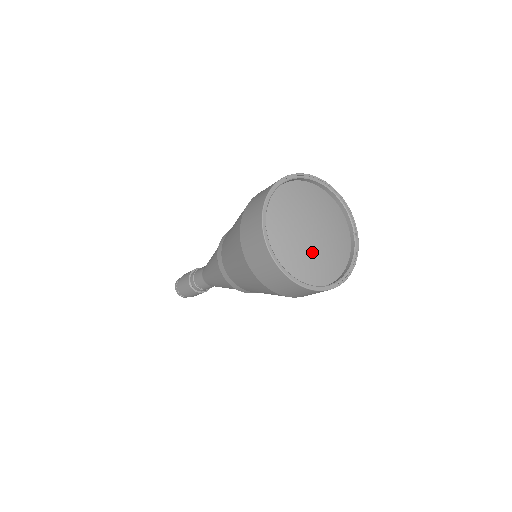
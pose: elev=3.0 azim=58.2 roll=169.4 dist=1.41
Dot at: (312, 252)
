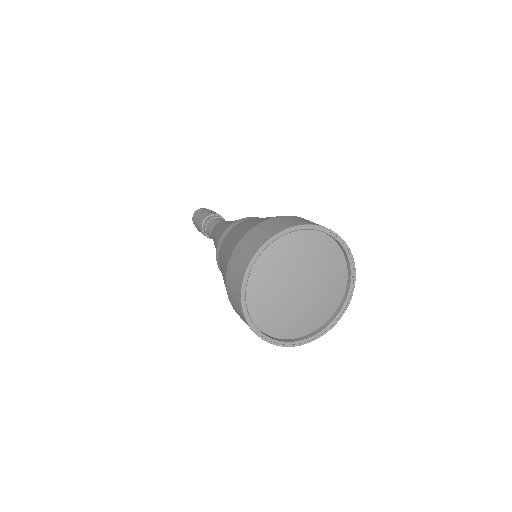
Dot at: (297, 309)
